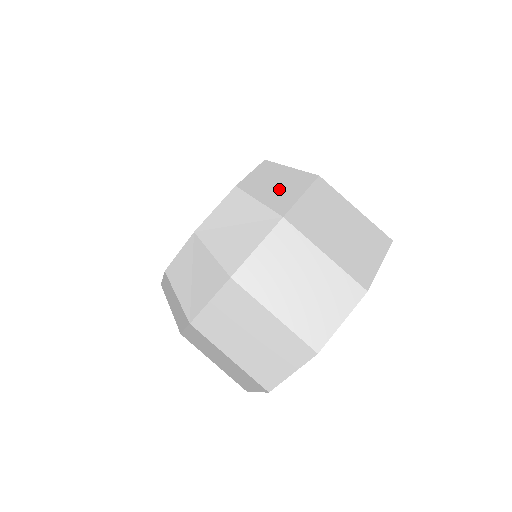
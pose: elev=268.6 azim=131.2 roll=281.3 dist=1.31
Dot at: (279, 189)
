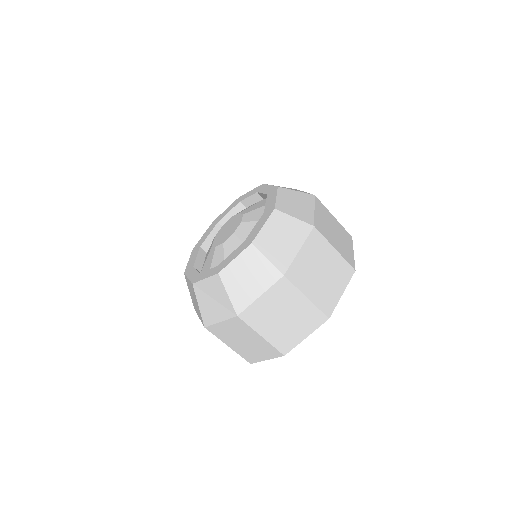
Dot at: (247, 285)
